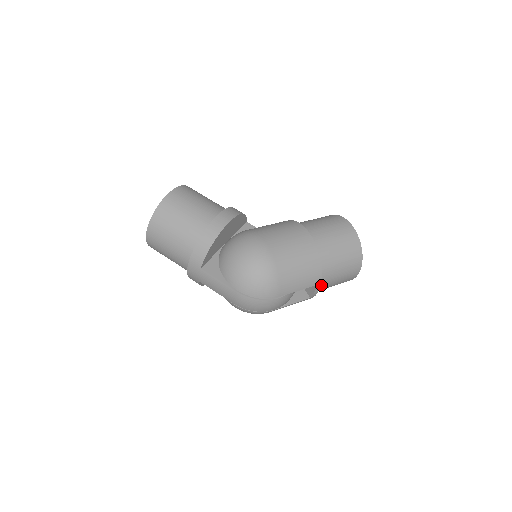
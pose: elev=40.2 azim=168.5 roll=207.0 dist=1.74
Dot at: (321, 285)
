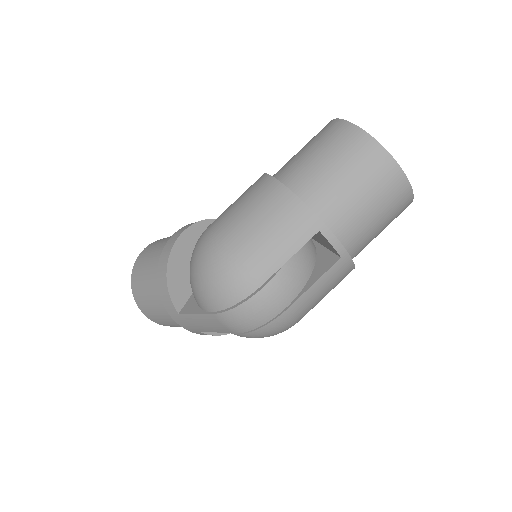
Dot at: (341, 228)
